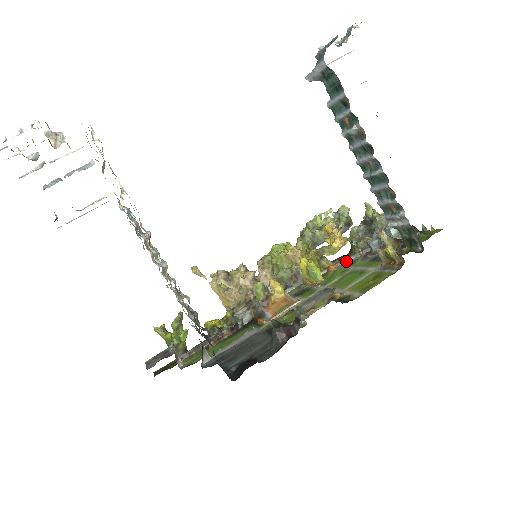
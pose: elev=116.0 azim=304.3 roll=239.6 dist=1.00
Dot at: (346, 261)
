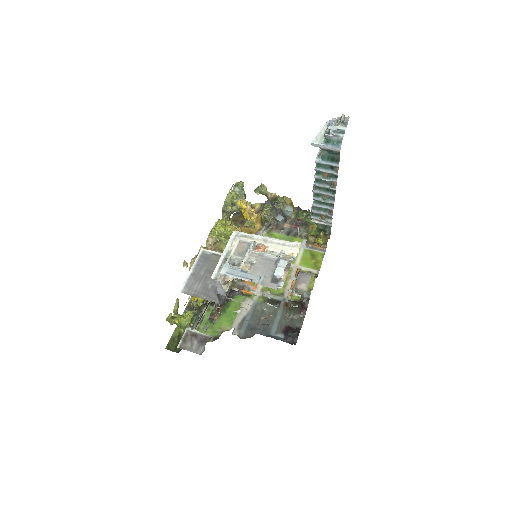
Dot at: (262, 231)
